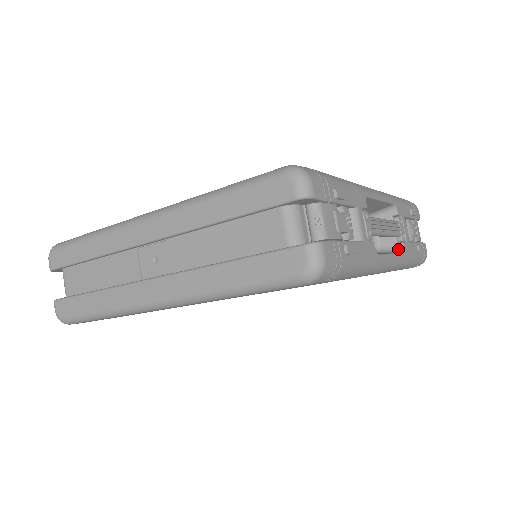
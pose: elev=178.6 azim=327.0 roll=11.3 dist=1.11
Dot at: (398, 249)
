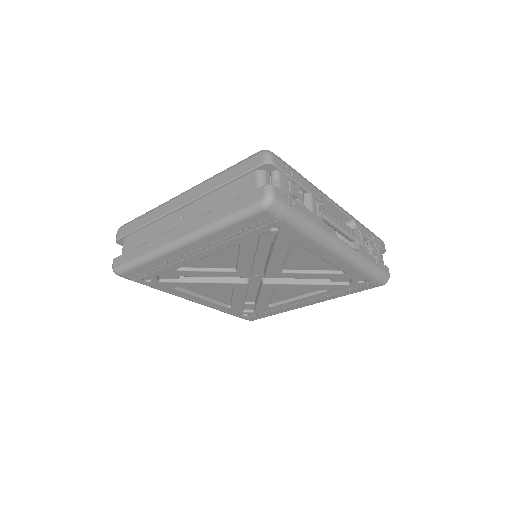
Dot at: occluded
